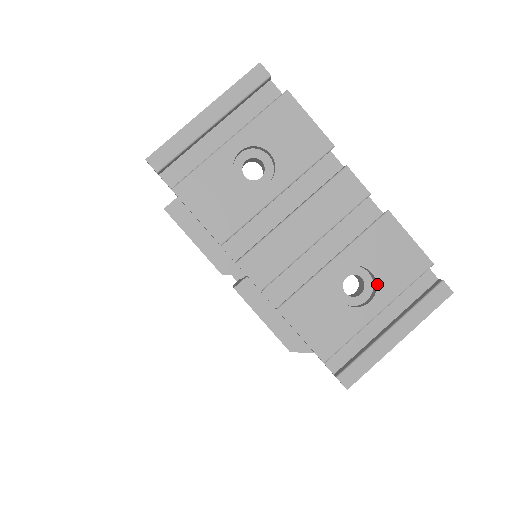
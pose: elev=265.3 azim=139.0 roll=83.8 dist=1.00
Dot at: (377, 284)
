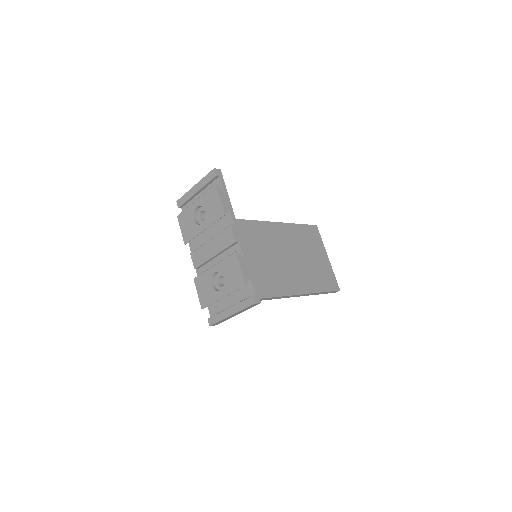
Dot at: (224, 284)
